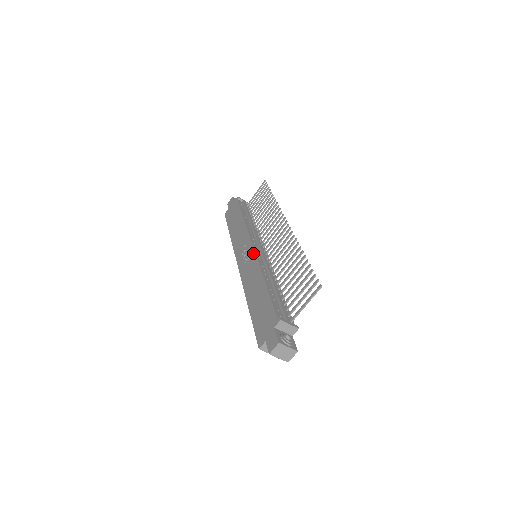
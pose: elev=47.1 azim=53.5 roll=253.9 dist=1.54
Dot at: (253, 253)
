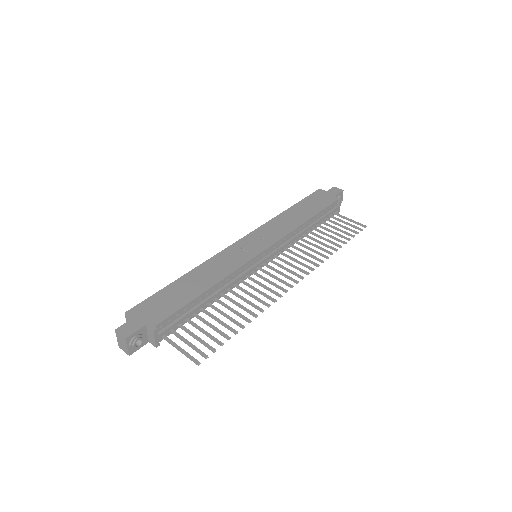
Dot at: (252, 256)
